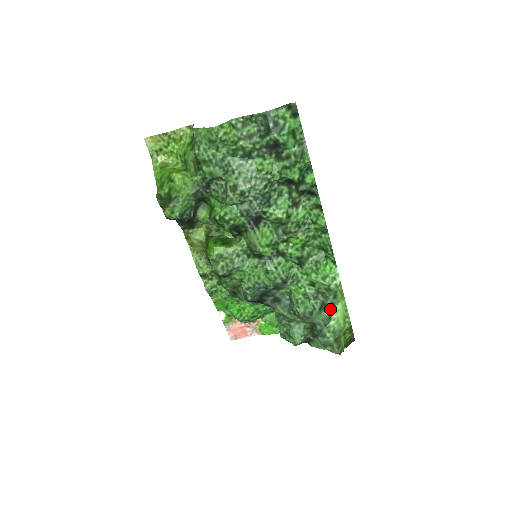
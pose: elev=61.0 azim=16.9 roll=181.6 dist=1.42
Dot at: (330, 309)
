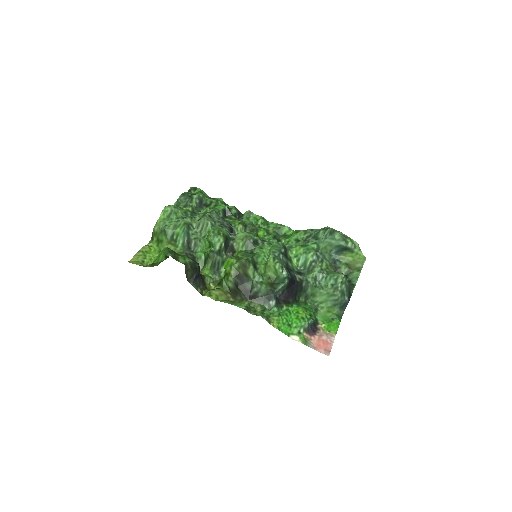
Dot at: (318, 231)
